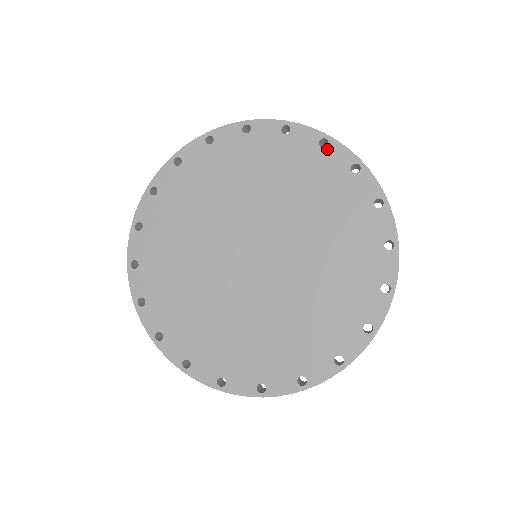
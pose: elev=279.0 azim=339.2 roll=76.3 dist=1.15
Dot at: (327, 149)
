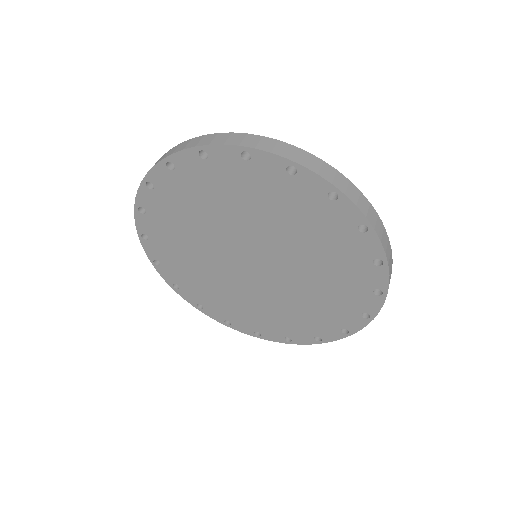
Dot at: (211, 158)
